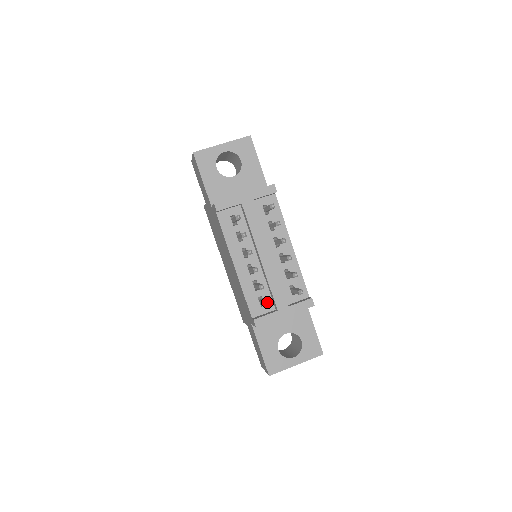
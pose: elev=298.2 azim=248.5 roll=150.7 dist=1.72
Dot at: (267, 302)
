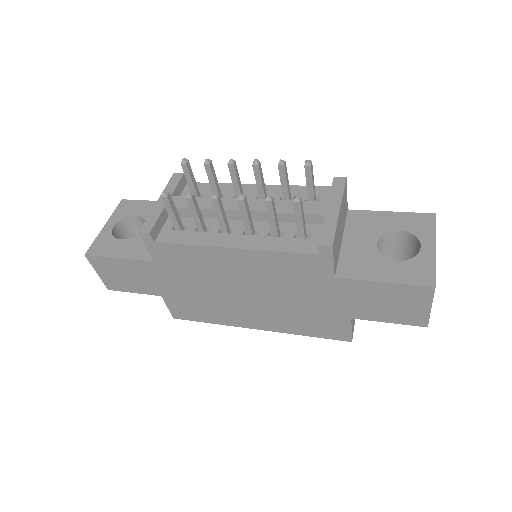
Dot at: occluded
